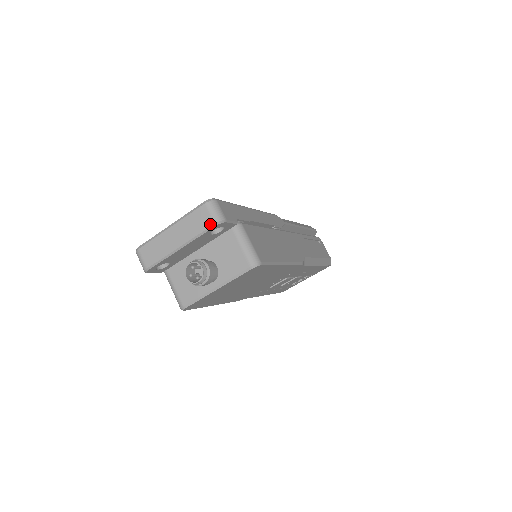
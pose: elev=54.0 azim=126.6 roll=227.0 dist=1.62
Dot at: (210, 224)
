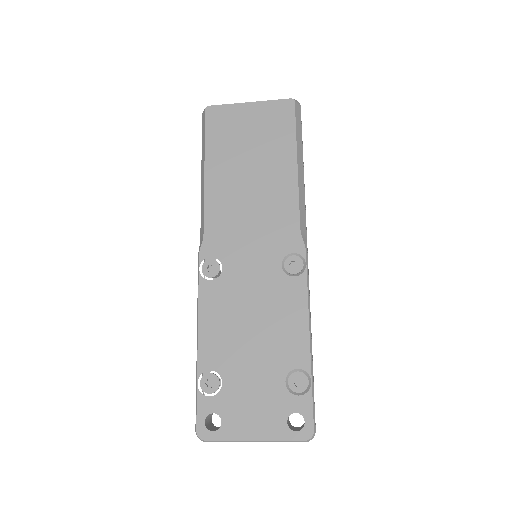
Dot at: occluded
